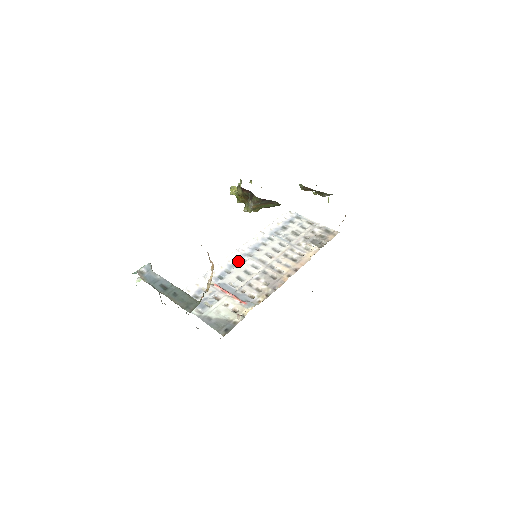
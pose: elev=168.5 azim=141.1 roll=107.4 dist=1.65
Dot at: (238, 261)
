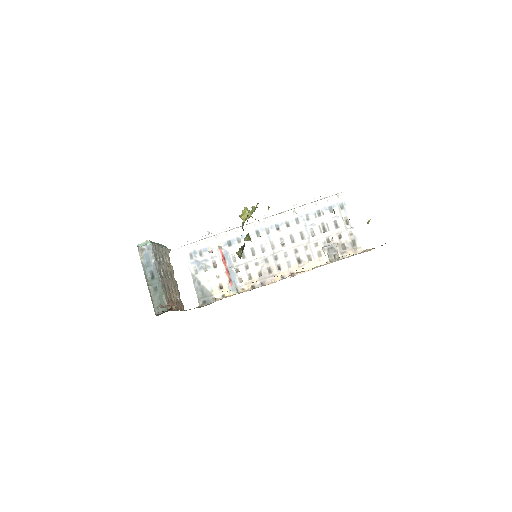
Dot at: (253, 233)
